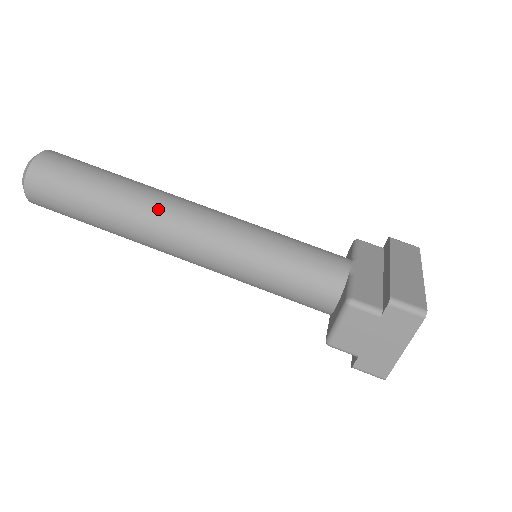
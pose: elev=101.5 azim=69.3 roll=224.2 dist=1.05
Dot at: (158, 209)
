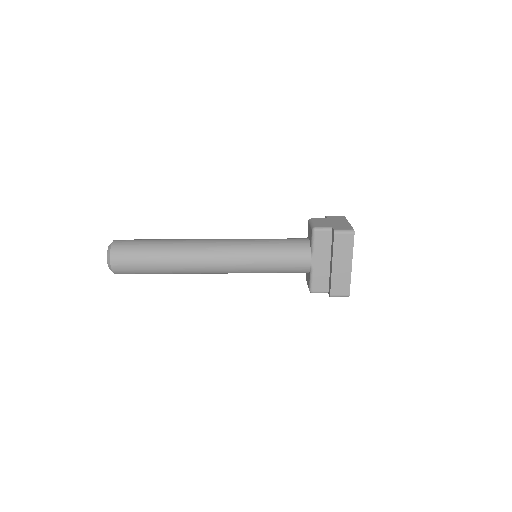
Dot at: occluded
